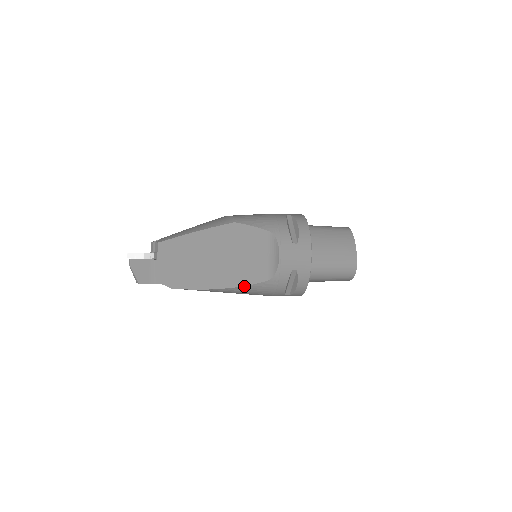
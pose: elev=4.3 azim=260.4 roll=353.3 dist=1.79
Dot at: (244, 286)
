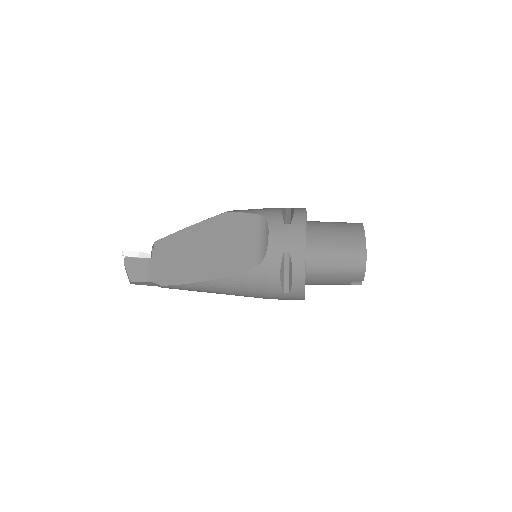
Dot at: (233, 275)
